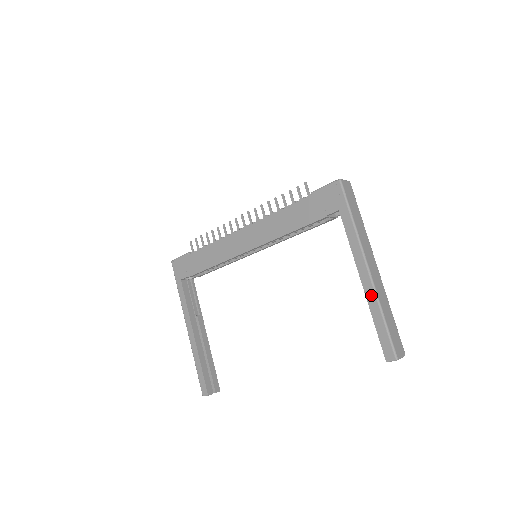
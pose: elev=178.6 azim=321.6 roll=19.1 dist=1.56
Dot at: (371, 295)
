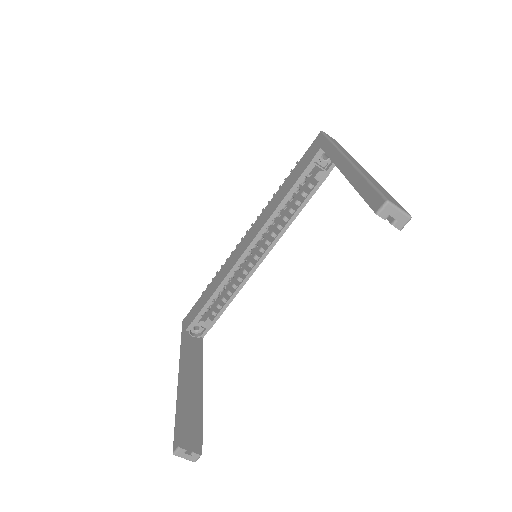
Dot at: (352, 174)
